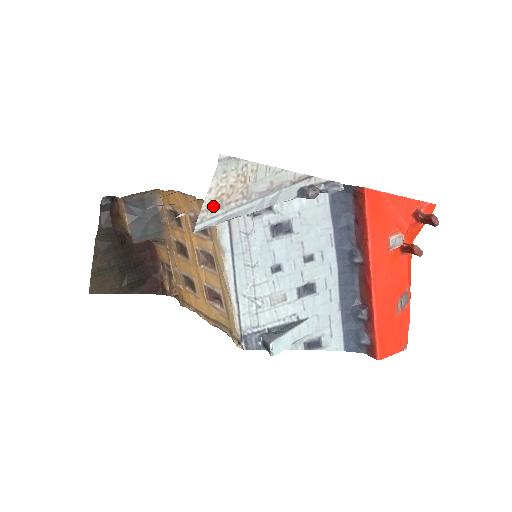
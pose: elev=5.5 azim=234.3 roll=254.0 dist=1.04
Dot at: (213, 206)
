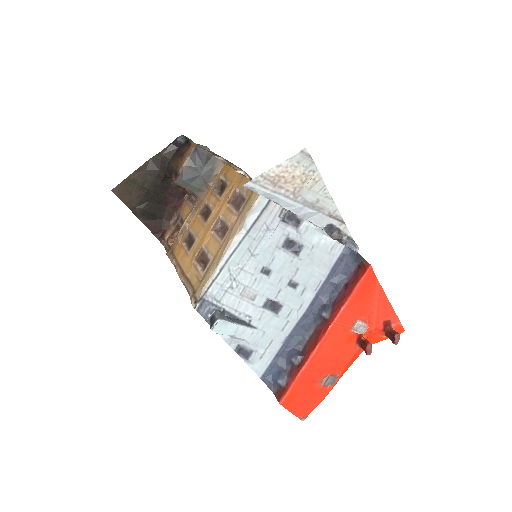
Dot at: (271, 179)
